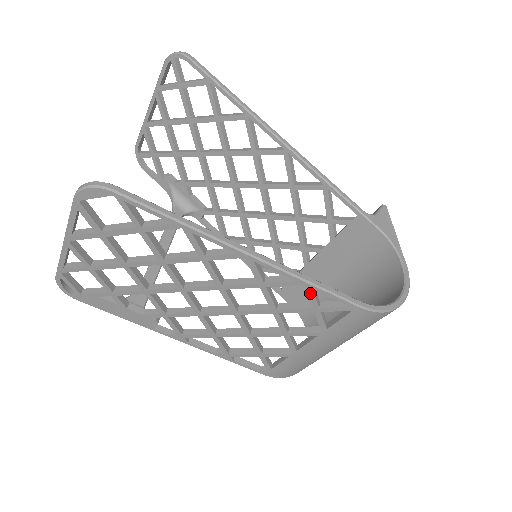
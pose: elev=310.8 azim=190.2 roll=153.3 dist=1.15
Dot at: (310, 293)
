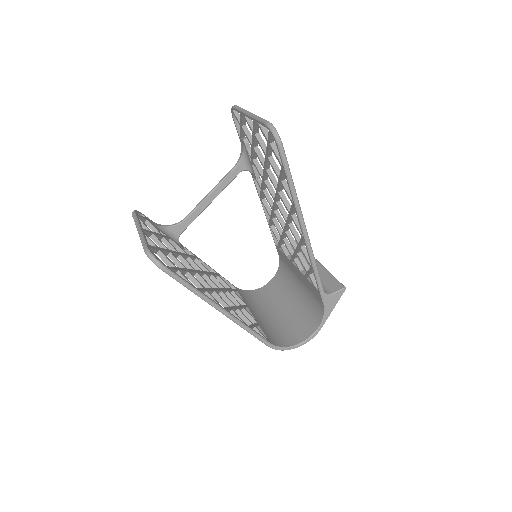
Dot at: occluded
